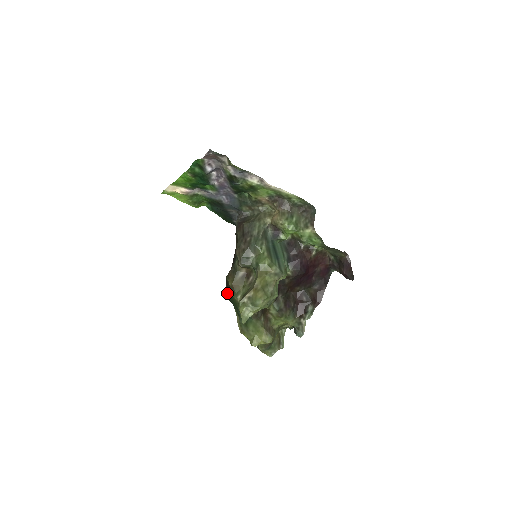
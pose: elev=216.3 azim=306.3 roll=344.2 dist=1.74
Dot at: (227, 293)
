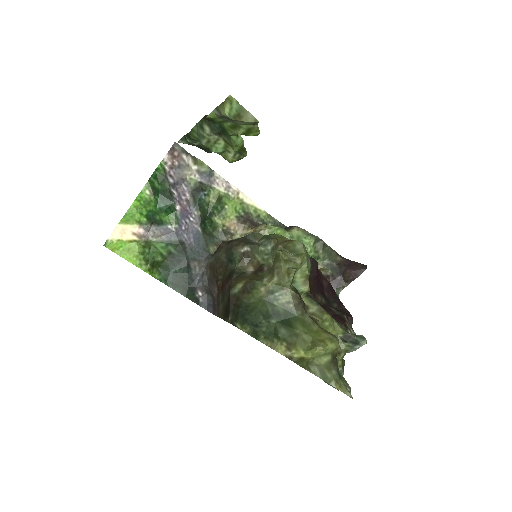
Dot at: (239, 317)
